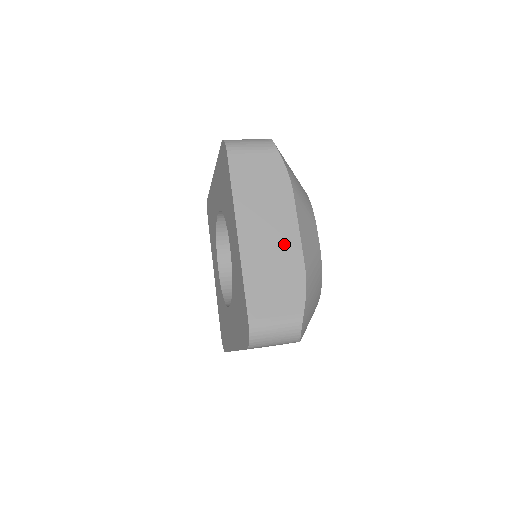
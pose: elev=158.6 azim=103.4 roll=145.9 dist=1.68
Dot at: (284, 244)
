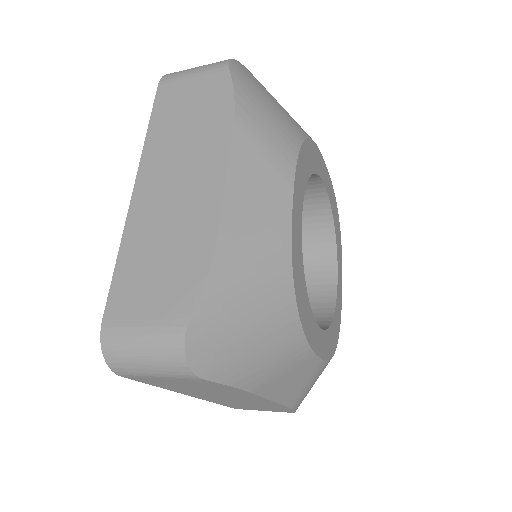
Dot at: (194, 201)
